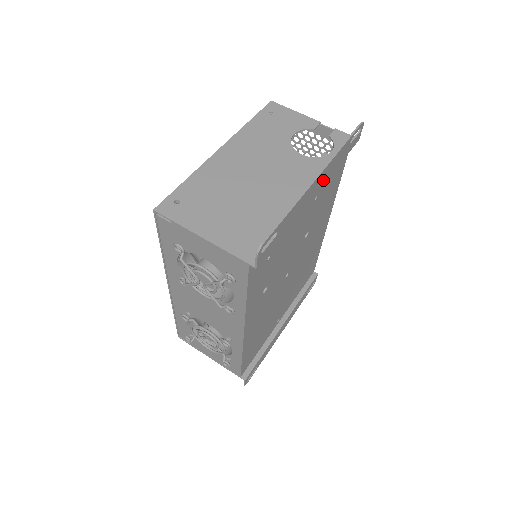
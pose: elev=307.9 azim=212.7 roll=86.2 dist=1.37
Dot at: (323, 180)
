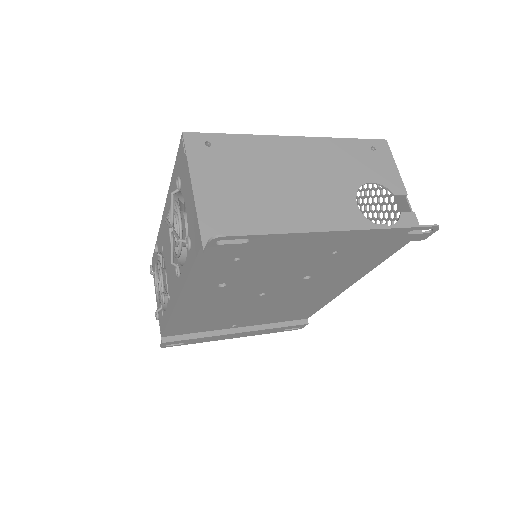
Dot at: (346, 240)
